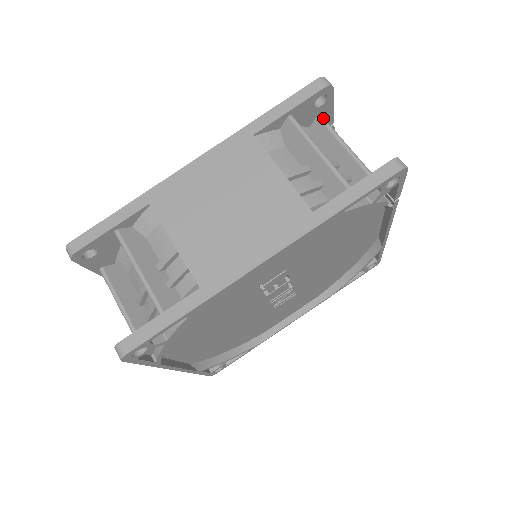
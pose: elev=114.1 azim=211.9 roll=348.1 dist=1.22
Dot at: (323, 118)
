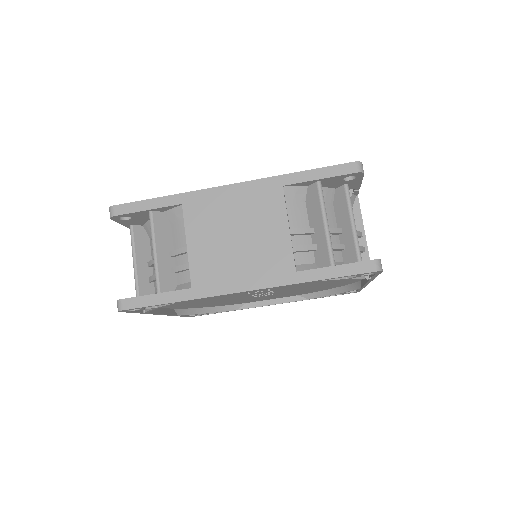
Dot at: (348, 189)
